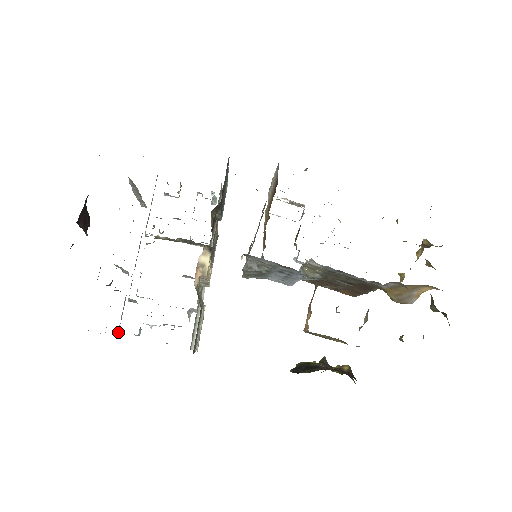
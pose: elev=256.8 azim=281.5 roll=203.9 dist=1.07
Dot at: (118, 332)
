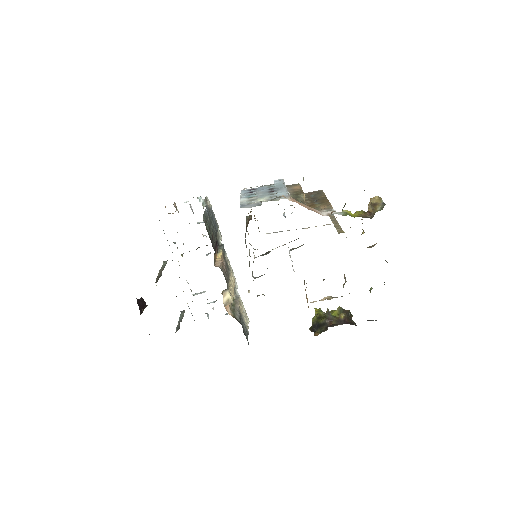
Dot at: occluded
